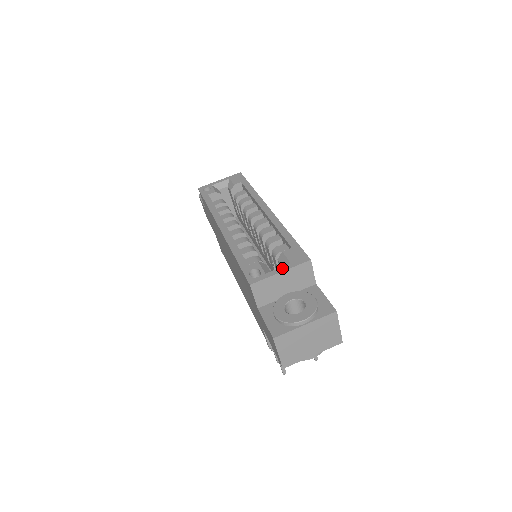
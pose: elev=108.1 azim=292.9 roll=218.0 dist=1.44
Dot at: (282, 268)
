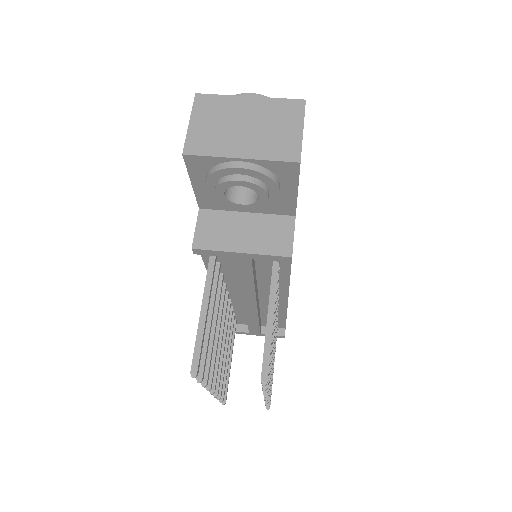
Dot at: occluded
